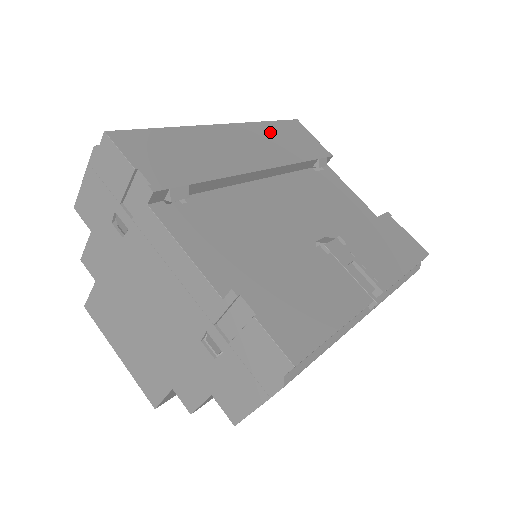
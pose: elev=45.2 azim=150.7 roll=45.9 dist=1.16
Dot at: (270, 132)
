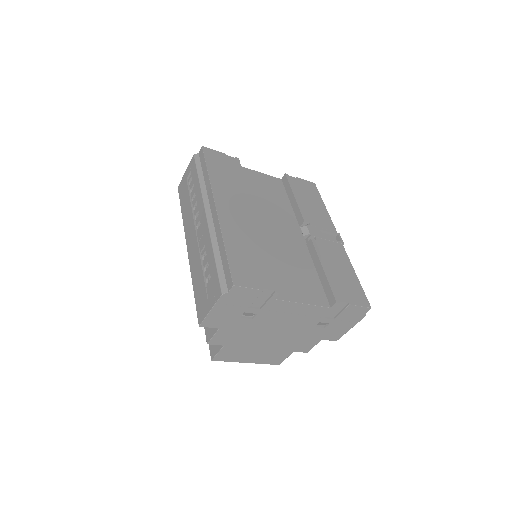
Dot at: (220, 180)
